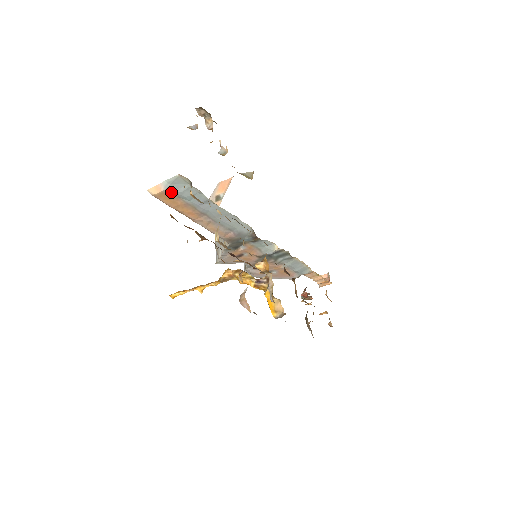
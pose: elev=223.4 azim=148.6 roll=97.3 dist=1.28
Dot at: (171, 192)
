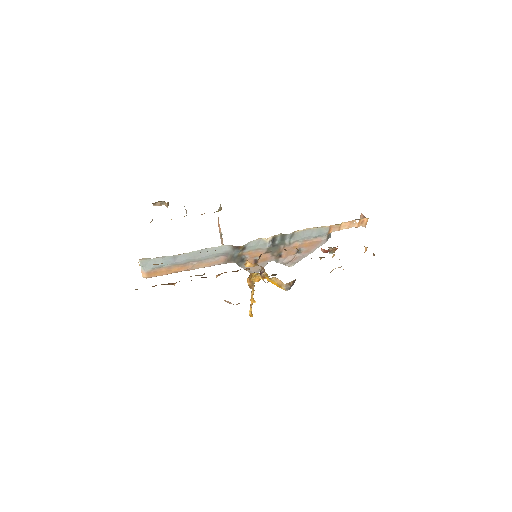
Dot at: (151, 270)
